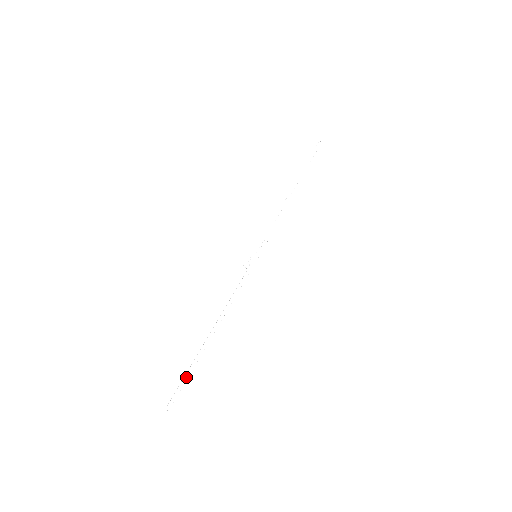
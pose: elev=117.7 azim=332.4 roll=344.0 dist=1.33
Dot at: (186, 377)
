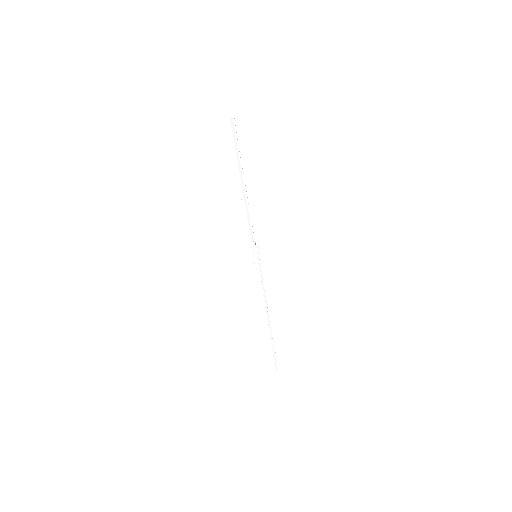
Dot at: (271, 352)
